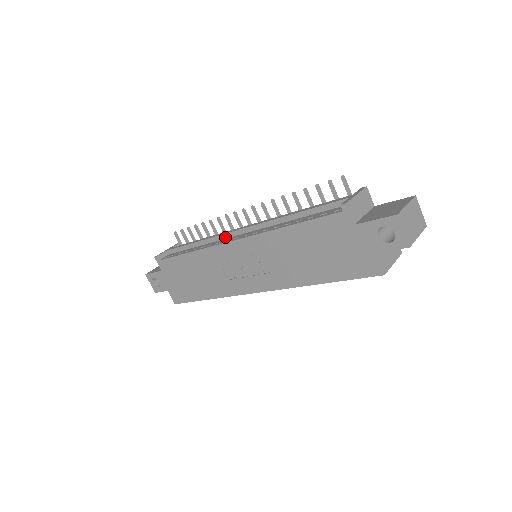
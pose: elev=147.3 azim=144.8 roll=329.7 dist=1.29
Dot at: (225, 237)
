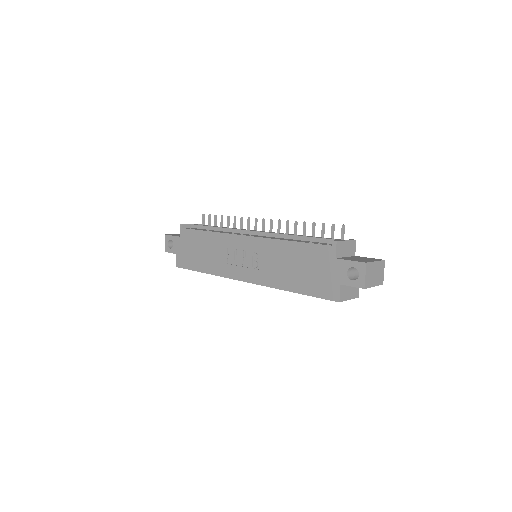
Dot at: (241, 232)
